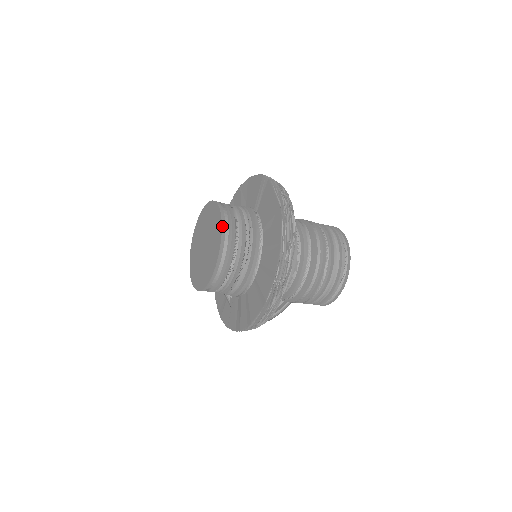
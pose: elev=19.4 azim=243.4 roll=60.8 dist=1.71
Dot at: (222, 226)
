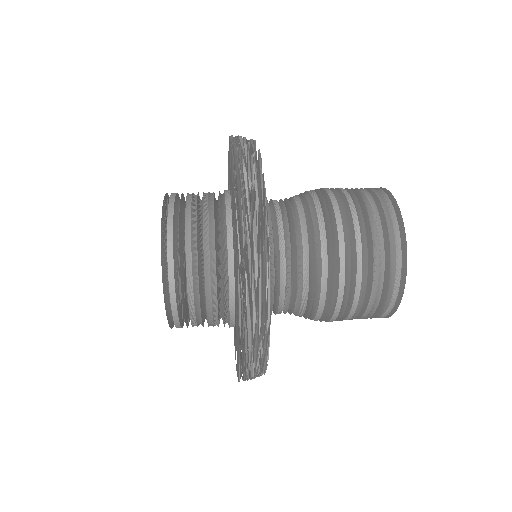
Dot at: (173, 321)
